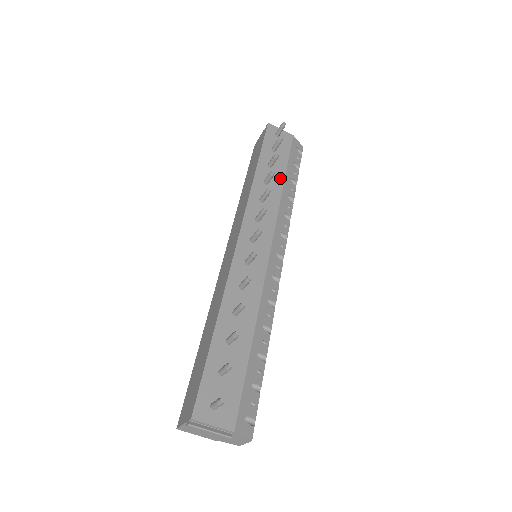
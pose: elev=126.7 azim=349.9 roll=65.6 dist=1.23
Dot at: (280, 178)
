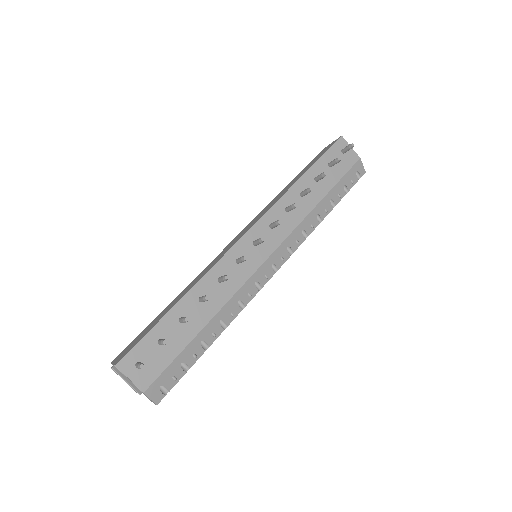
Dot at: (319, 195)
